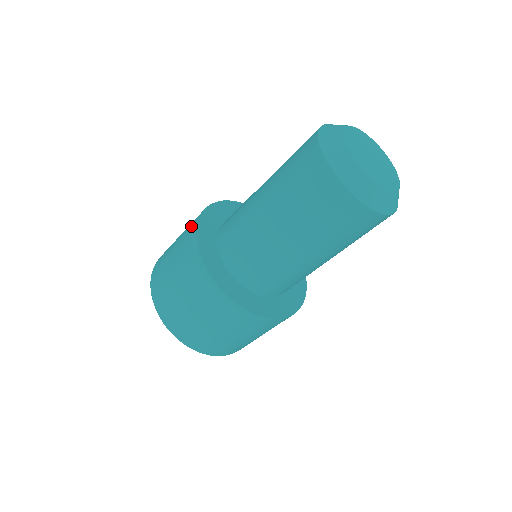
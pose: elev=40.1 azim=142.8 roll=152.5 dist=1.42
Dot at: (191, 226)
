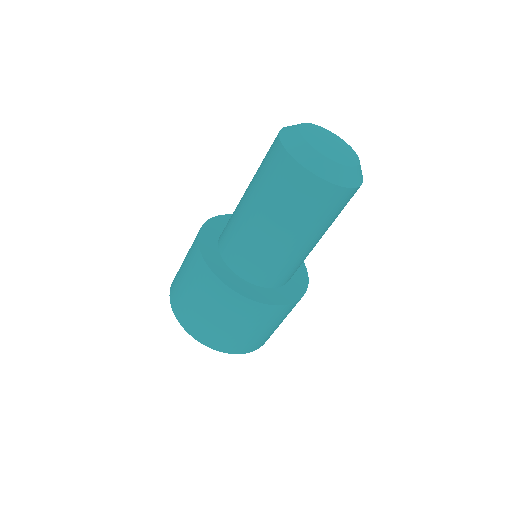
Dot at: (196, 261)
